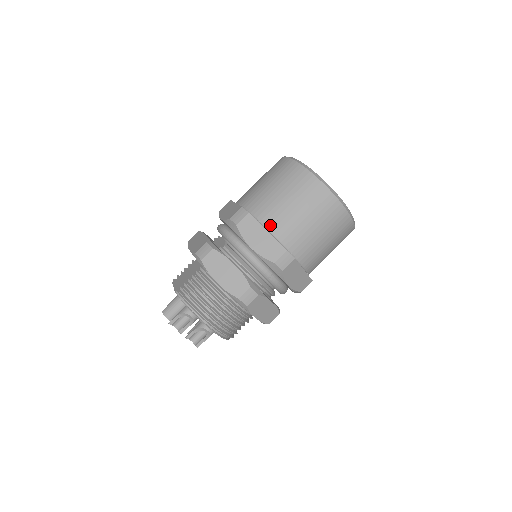
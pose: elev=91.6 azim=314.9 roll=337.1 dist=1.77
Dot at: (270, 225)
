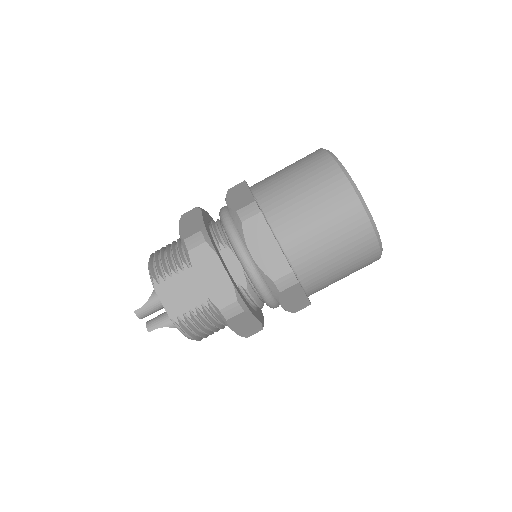
Dot at: (310, 288)
